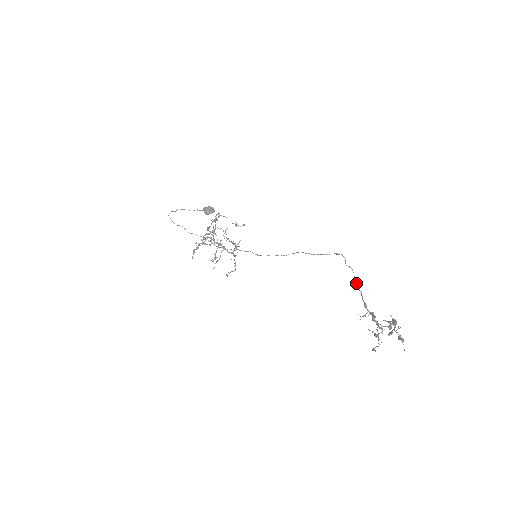
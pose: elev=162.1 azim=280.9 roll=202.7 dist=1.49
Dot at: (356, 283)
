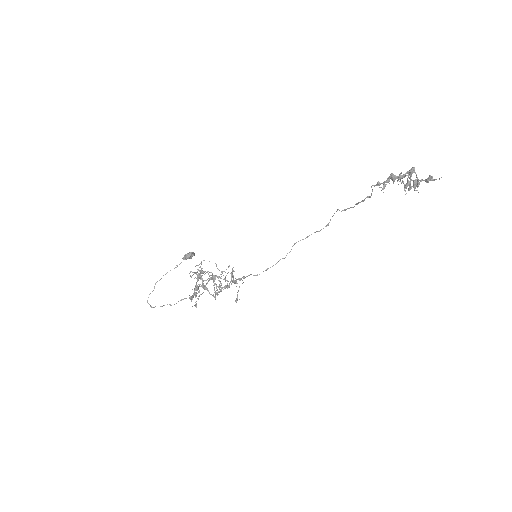
Dot at: (359, 202)
